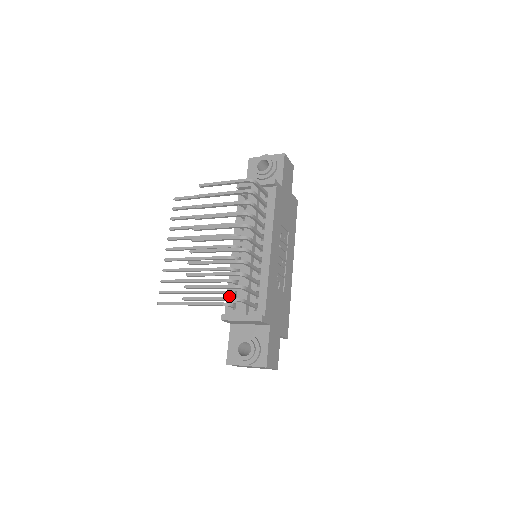
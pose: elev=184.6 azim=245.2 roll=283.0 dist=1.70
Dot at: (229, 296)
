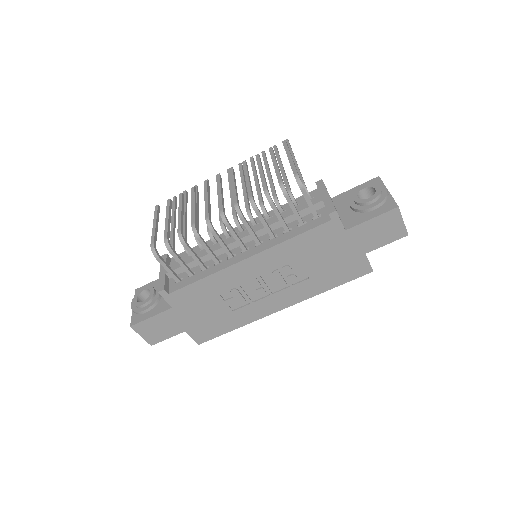
Dot at: occluded
